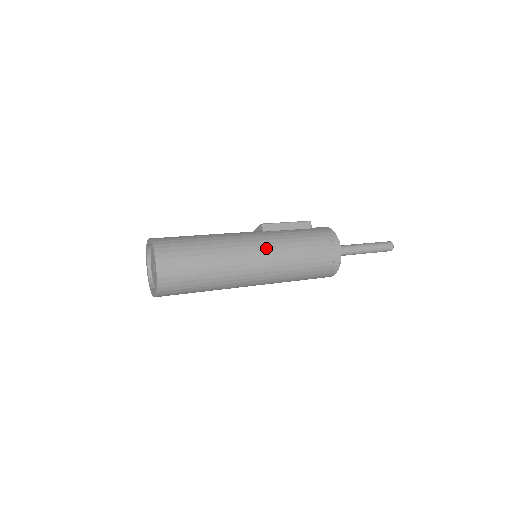
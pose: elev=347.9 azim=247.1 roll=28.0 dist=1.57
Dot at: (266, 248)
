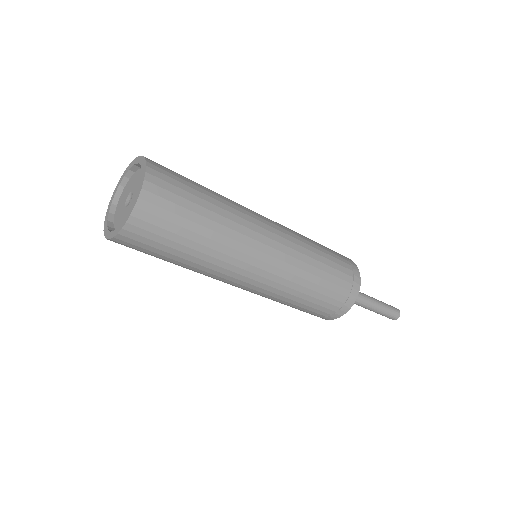
Dot at: occluded
